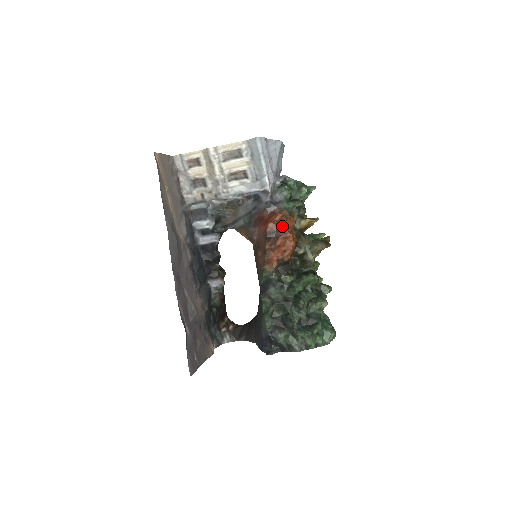
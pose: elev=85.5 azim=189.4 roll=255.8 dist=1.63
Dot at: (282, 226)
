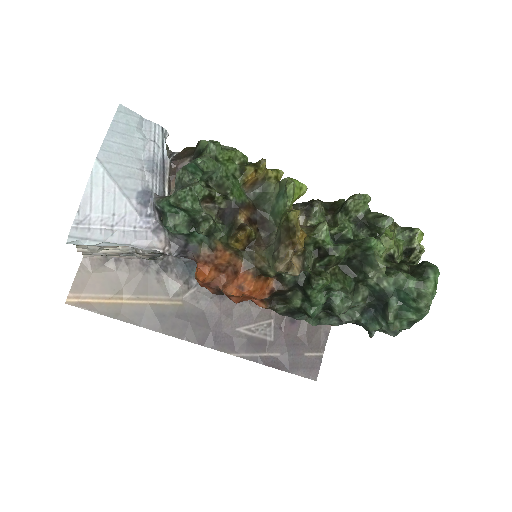
Dot at: (219, 270)
